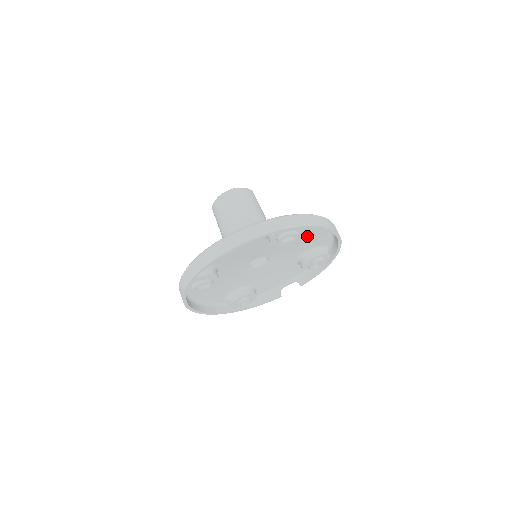
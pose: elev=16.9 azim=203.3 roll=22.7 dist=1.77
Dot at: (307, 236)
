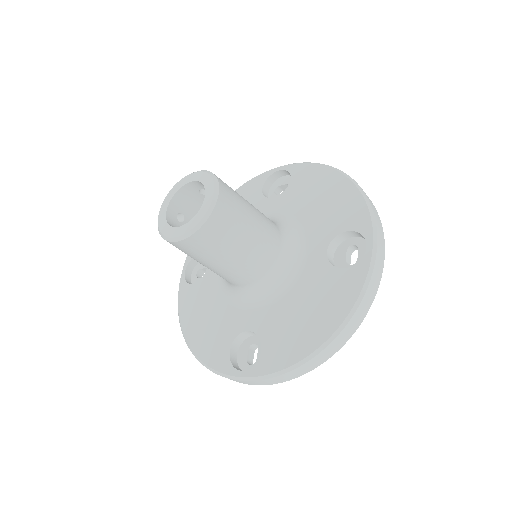
Dot at: (323, 207)
